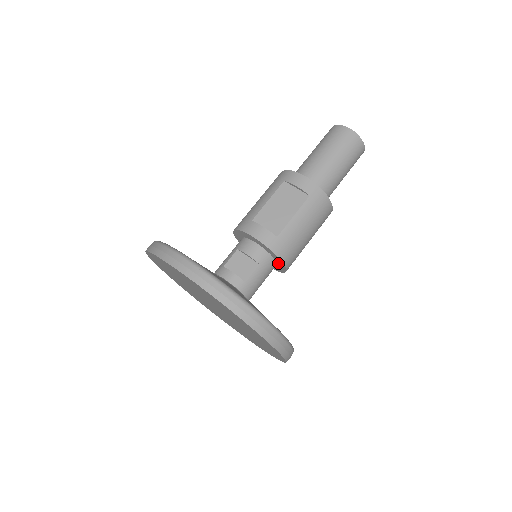
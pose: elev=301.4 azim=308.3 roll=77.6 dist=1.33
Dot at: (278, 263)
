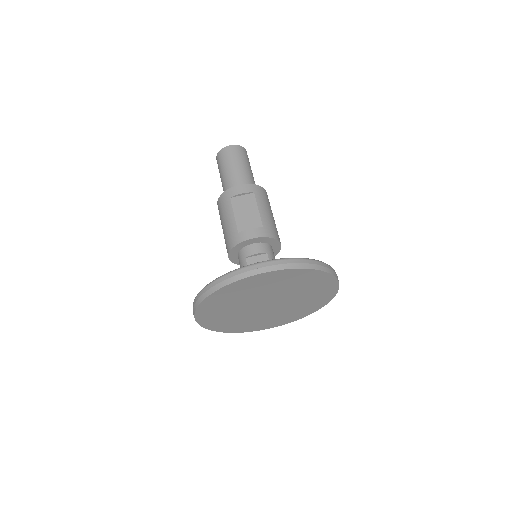
Dot at: (274, 247)
